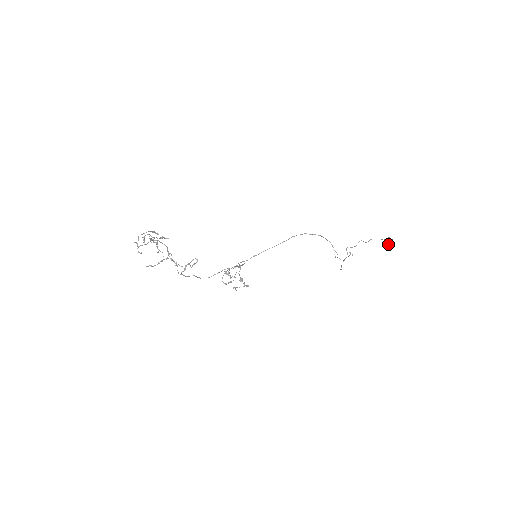
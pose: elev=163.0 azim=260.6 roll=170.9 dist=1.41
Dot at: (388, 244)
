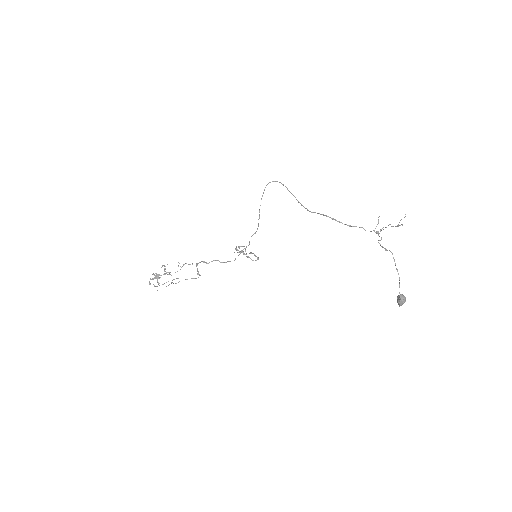
Dot at: (398, 300)
